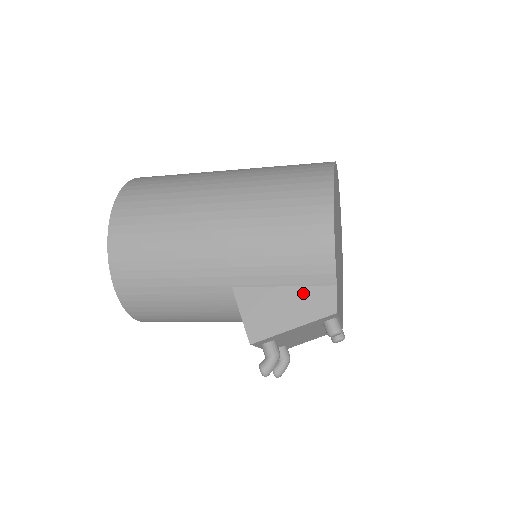
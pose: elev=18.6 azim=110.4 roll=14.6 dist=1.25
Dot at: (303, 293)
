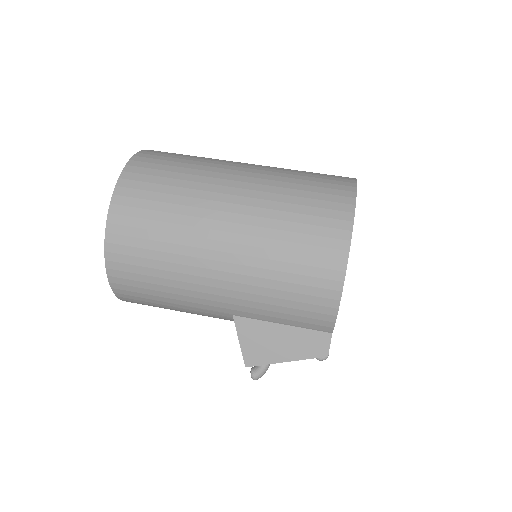
Dot at: (300, 334)
